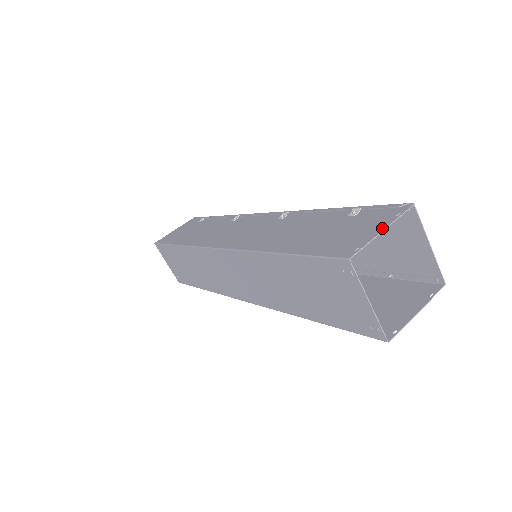
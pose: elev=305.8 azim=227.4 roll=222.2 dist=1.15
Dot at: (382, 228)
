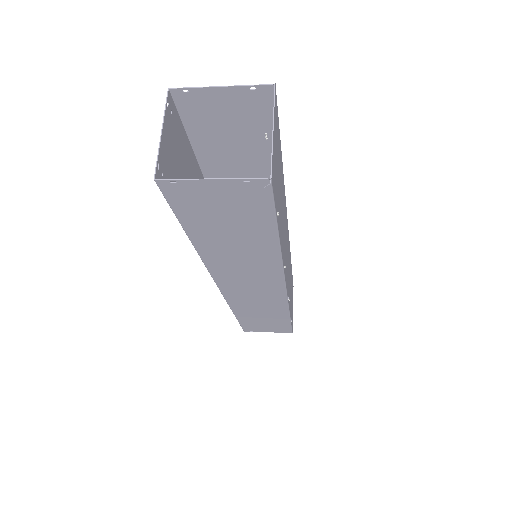
Dot at: (225, 88)
